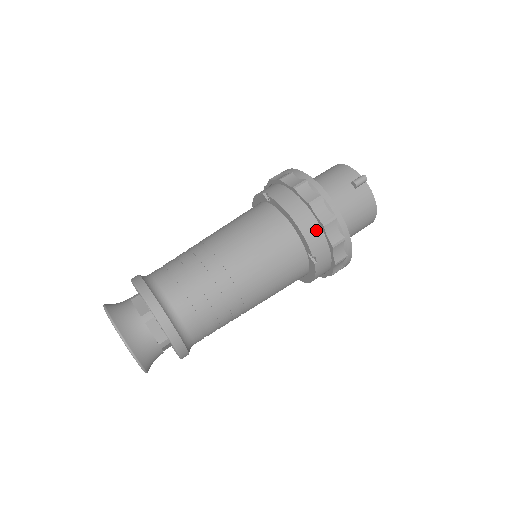
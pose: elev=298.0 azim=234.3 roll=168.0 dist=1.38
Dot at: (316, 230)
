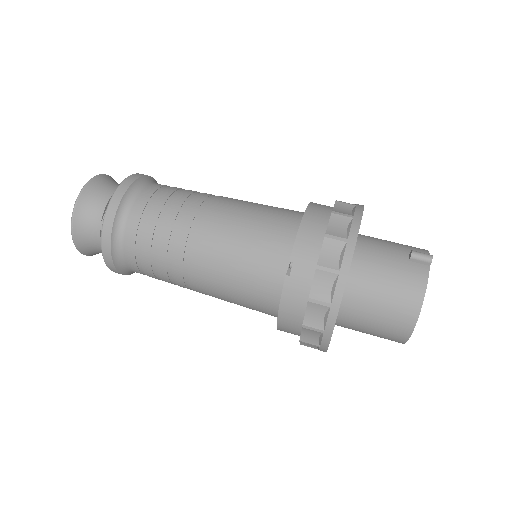
Dot at: (316, 240)
